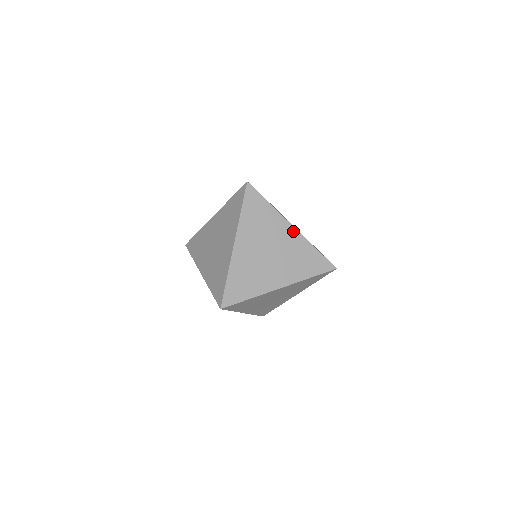
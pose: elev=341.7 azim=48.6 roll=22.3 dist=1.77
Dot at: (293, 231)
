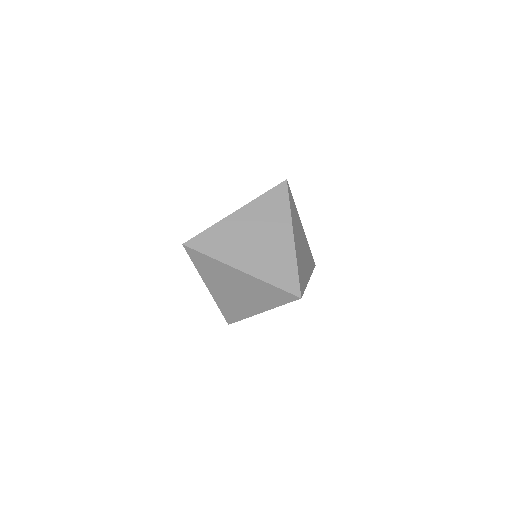
Dot at: (303, 230)
